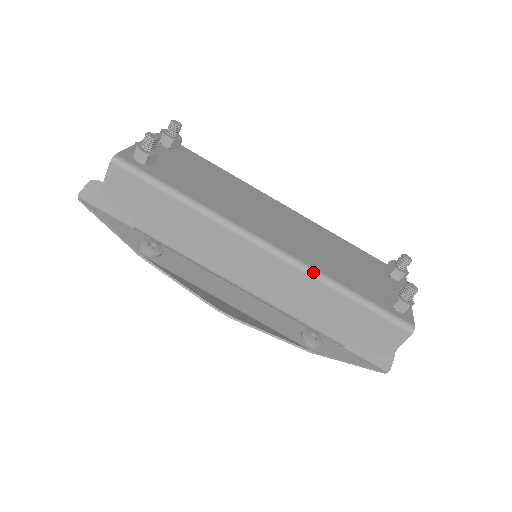
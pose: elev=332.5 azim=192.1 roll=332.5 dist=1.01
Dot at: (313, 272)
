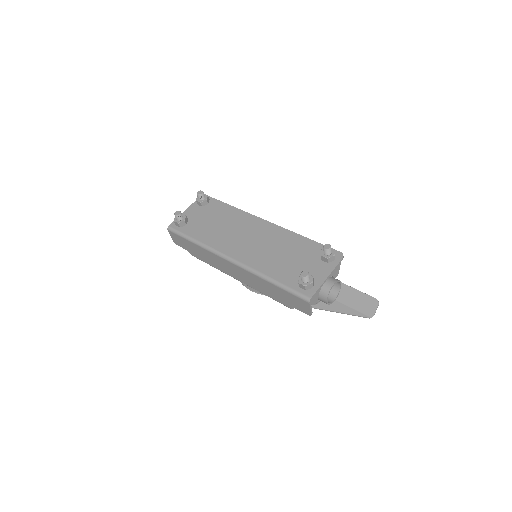
Dot at: (253, 272)
